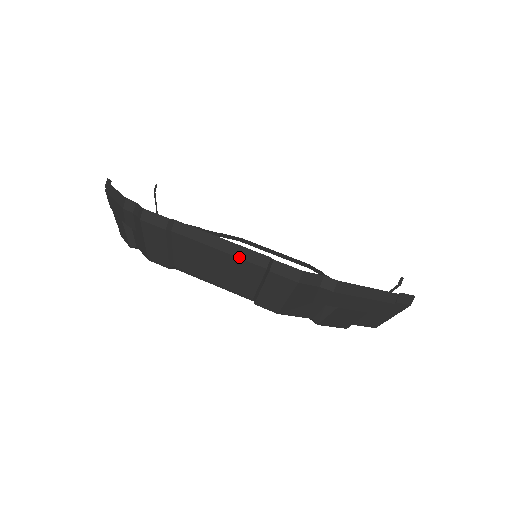
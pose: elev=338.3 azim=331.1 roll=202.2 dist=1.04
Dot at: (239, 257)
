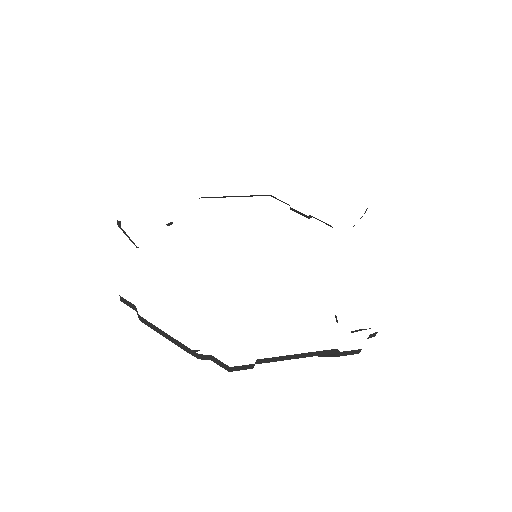
Dot at: (312, 356)
